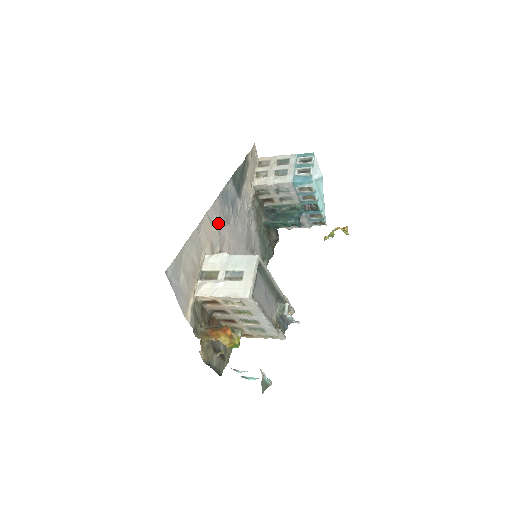
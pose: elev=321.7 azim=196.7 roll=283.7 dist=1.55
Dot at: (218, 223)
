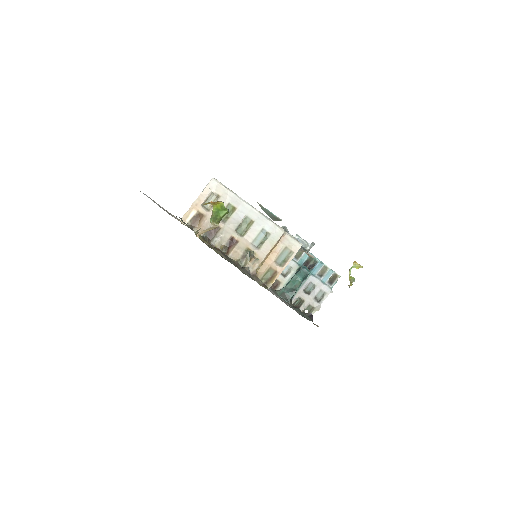
Dot at: occluded
